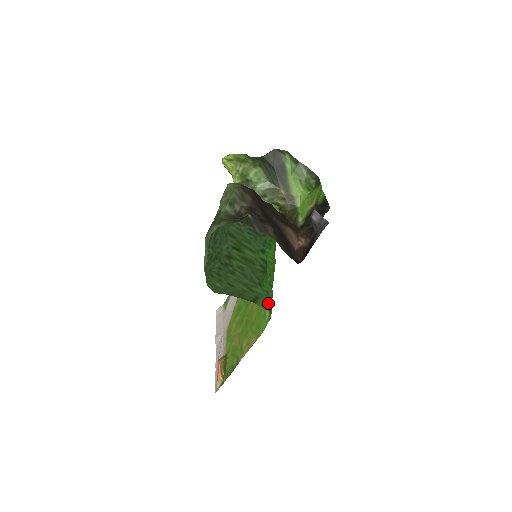
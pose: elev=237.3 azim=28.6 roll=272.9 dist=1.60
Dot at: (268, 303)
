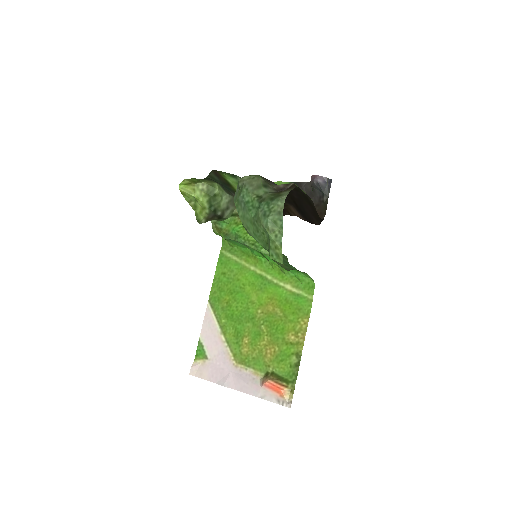
Dot at: occluded
